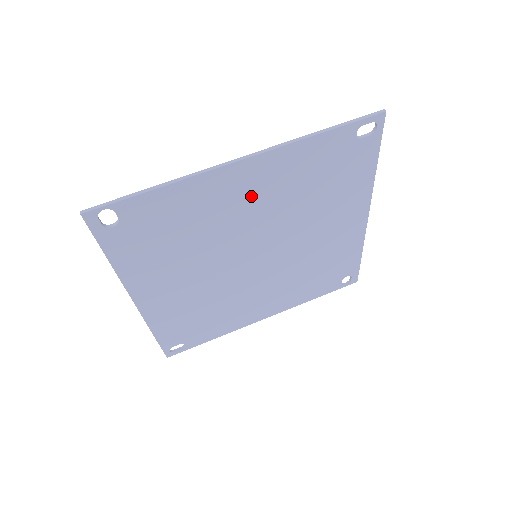
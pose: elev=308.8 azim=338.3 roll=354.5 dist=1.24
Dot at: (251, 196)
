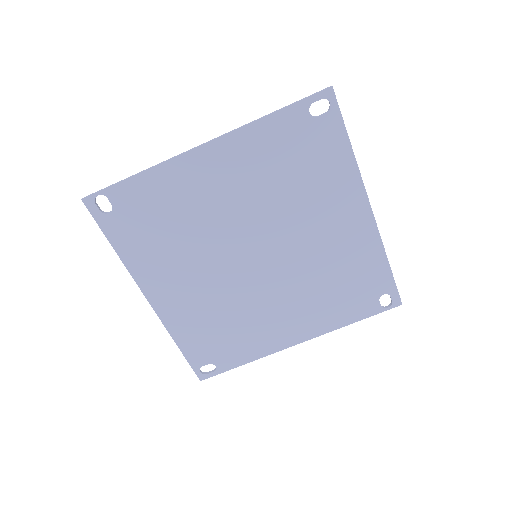
Dot at: (224, 184)
